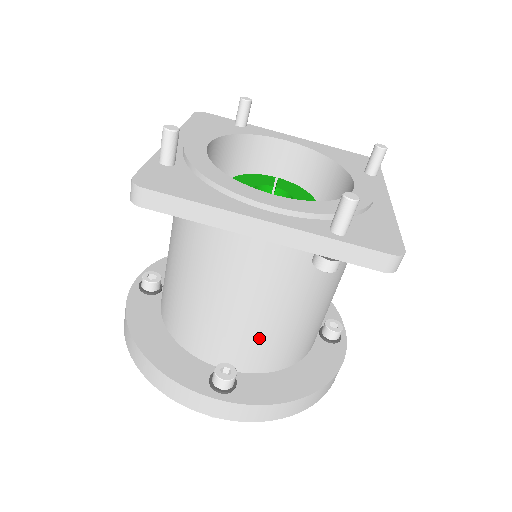
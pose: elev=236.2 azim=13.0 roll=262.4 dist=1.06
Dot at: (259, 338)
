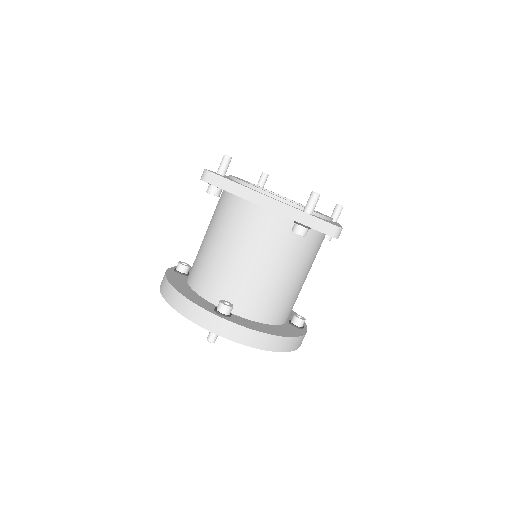
Dot at: (252, 287)
